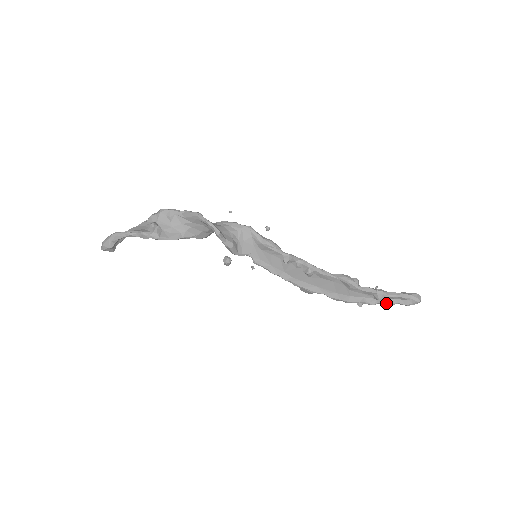
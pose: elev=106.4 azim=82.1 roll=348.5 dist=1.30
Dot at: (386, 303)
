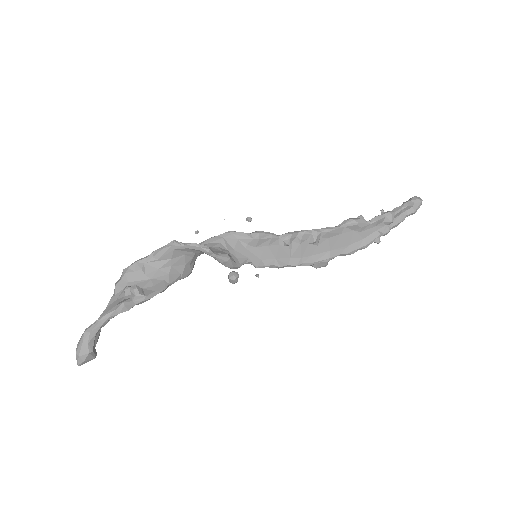
Dot at: (398, 222)
